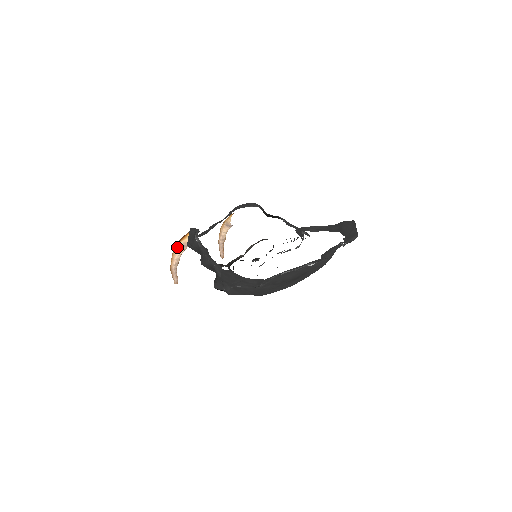
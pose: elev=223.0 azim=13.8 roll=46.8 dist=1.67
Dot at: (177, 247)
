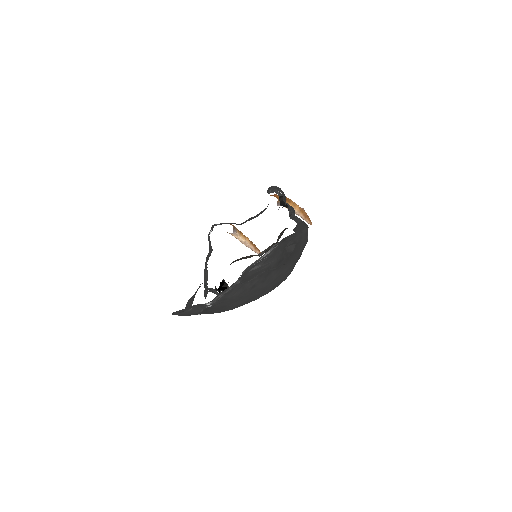
Dot at: occluded
